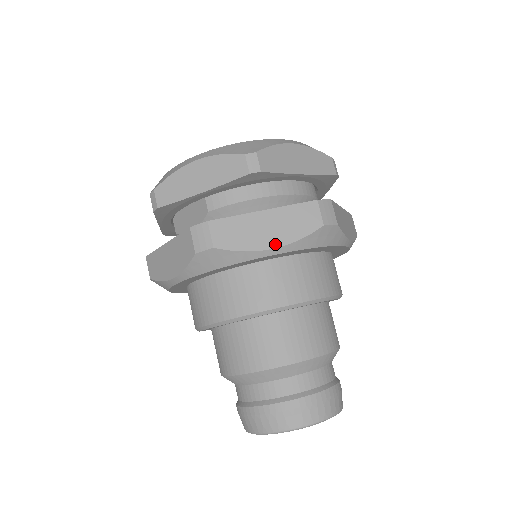
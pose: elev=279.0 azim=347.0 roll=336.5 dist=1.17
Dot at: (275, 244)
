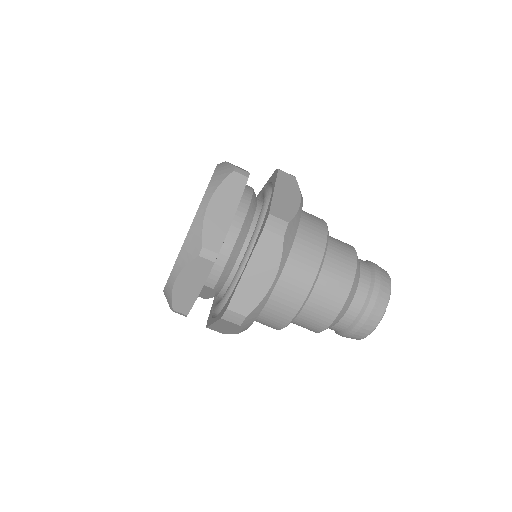
Dot at: (272, 278)
